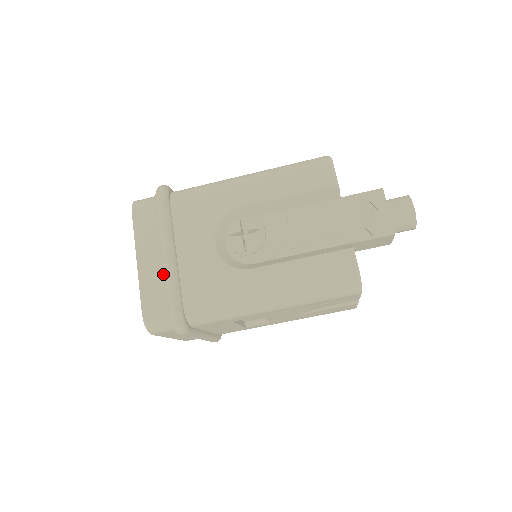
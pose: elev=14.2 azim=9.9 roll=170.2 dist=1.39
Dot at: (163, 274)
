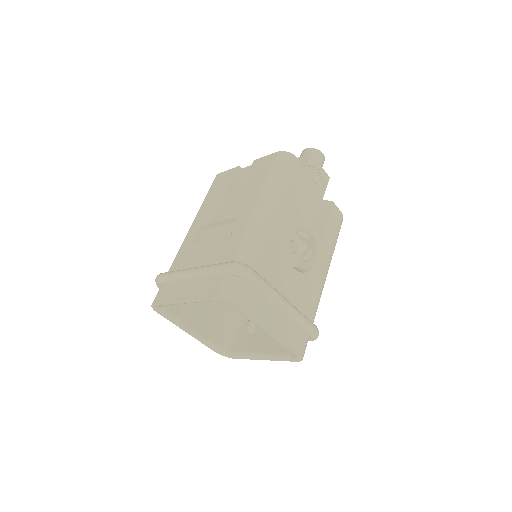
Dot at: (290, 320)
